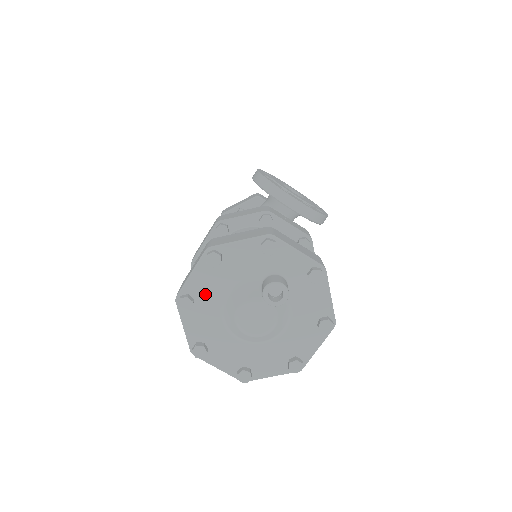
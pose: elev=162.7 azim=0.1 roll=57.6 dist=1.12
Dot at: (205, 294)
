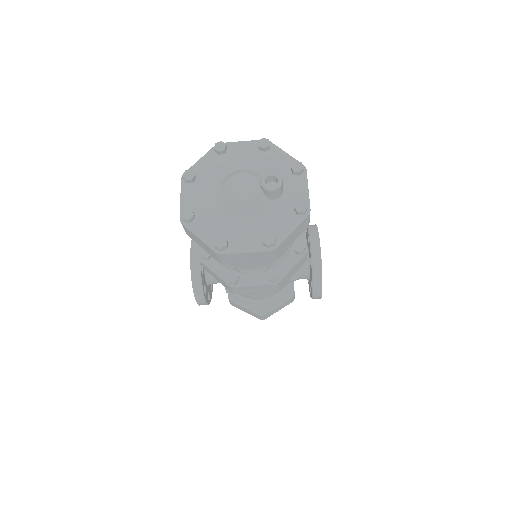
Dot at: (234, 157)
